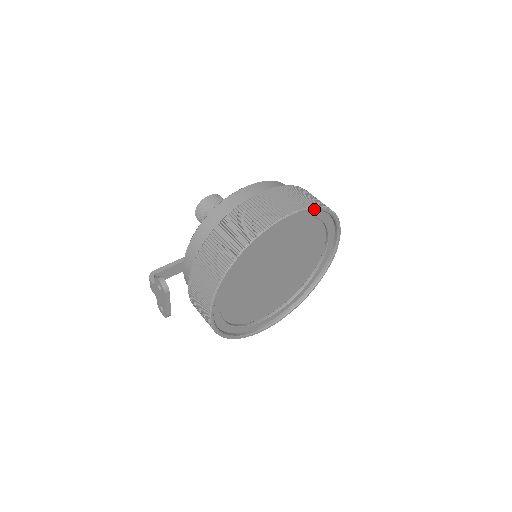
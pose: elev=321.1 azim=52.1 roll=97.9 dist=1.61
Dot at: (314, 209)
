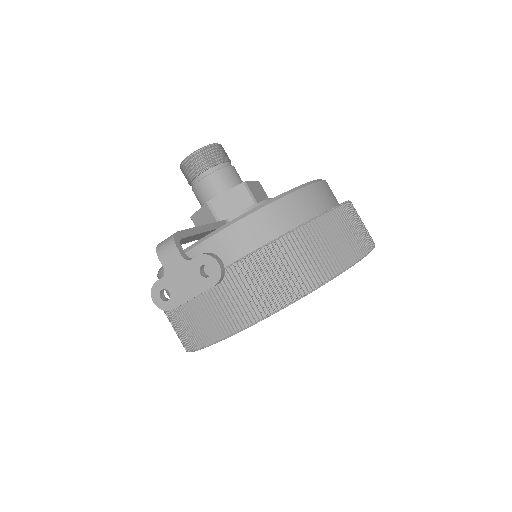
Dot at: occluded
